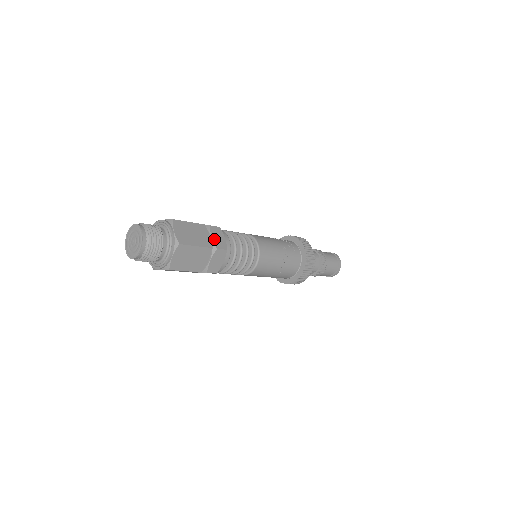
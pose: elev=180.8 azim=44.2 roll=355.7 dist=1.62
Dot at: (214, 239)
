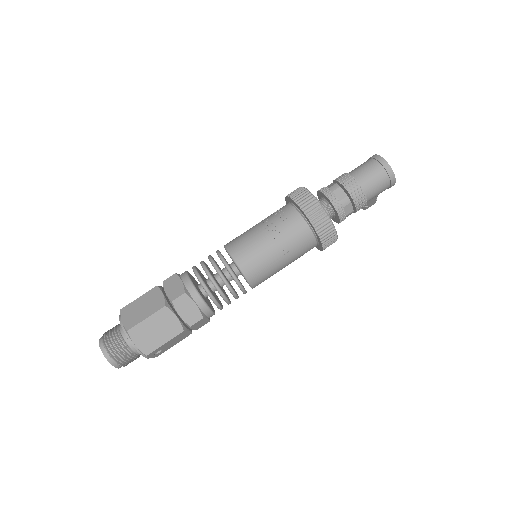
Dot at: (168, 293)
